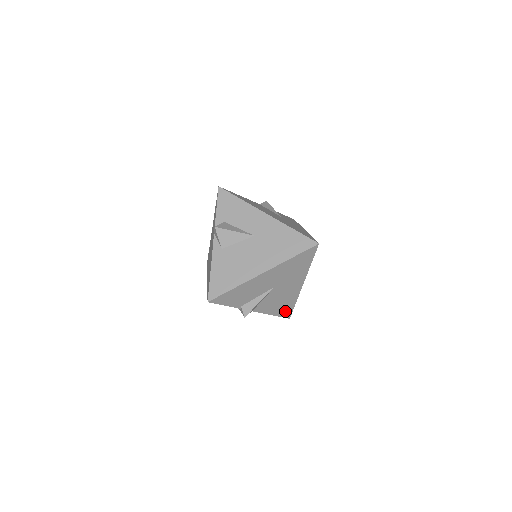
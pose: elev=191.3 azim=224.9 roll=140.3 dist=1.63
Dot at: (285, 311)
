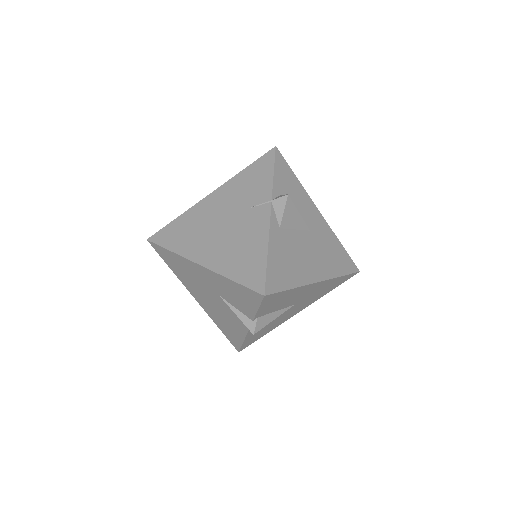
Dot at: (251, 340)
